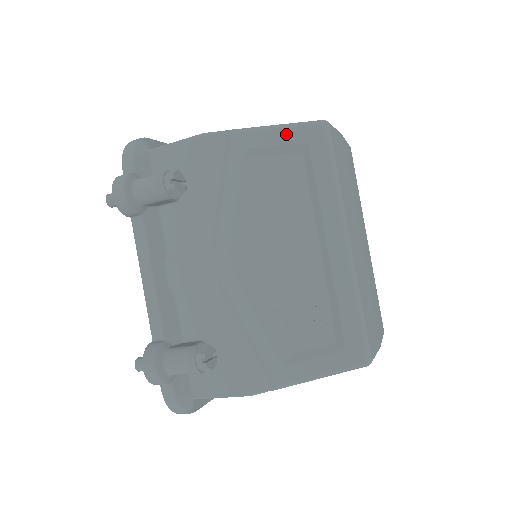
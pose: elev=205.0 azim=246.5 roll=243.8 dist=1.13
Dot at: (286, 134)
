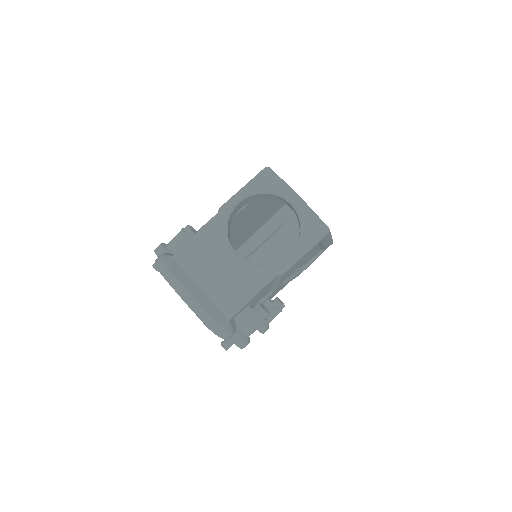
Dot at: occluded
